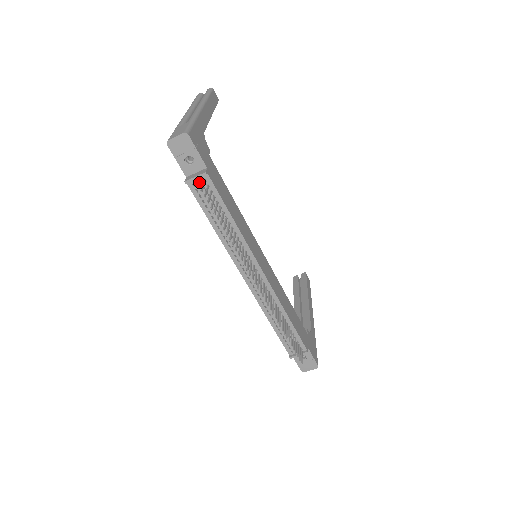
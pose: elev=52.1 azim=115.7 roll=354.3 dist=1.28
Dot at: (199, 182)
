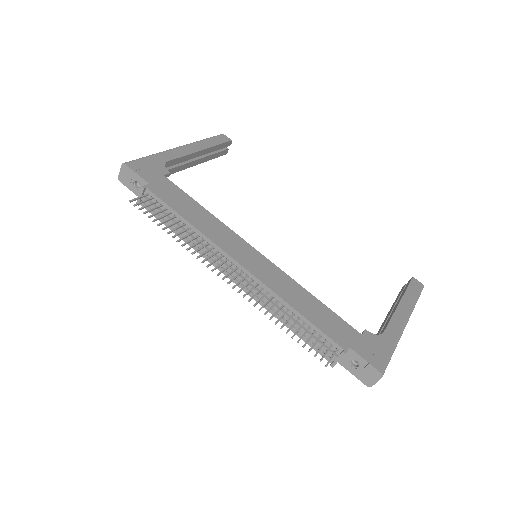
Dot at: (144, 198)
